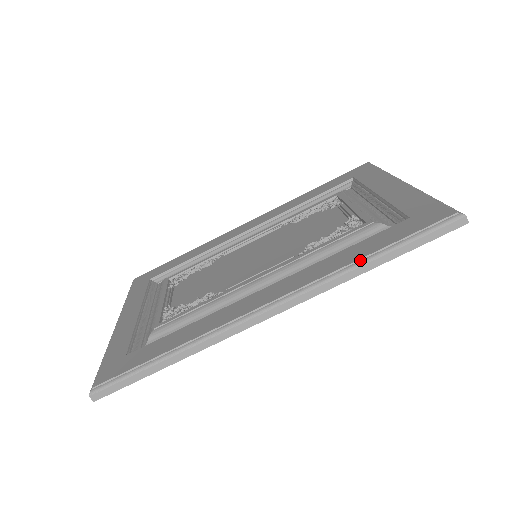
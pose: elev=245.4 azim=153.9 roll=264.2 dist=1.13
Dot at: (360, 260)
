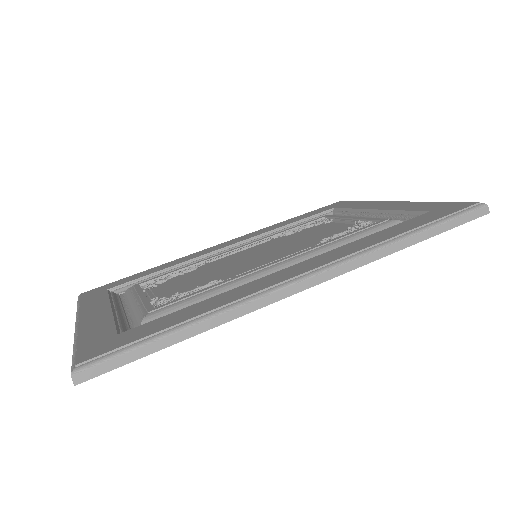
Dot at: (400, 235)
